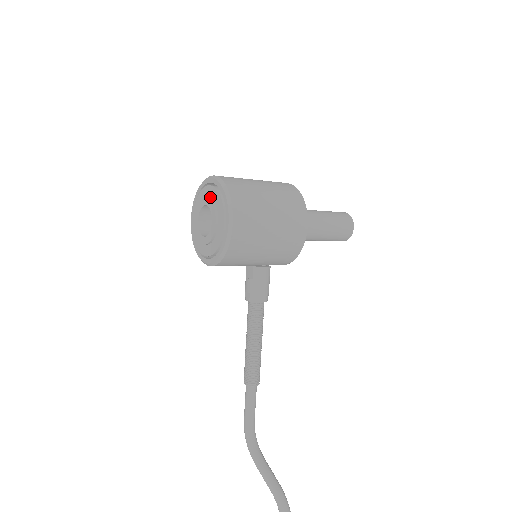
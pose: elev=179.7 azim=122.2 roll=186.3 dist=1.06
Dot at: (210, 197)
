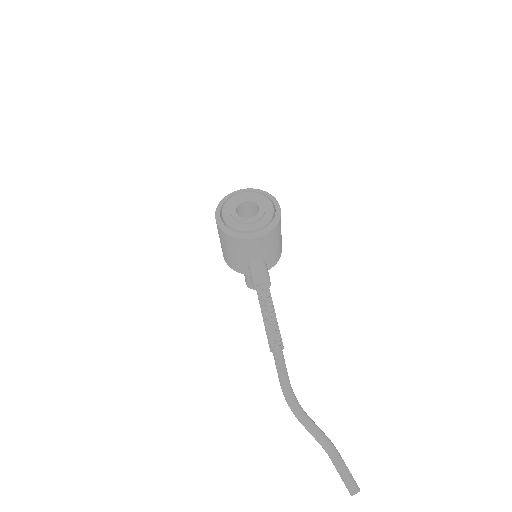
Dot at: (248, 198)
